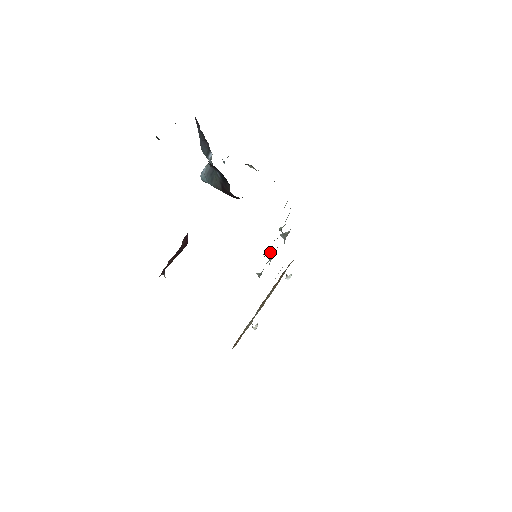
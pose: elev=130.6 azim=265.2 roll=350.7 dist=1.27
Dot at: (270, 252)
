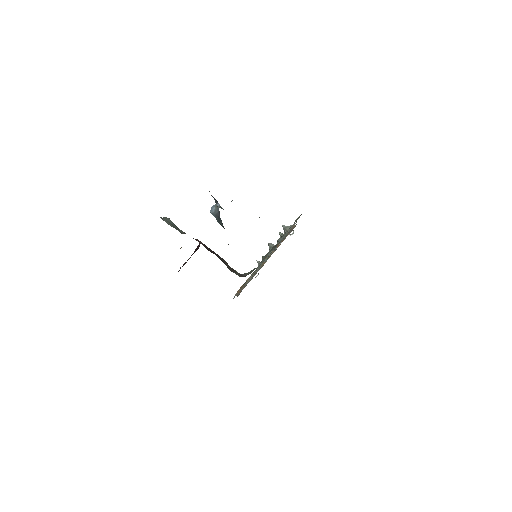
Dot at: (270, 245)
